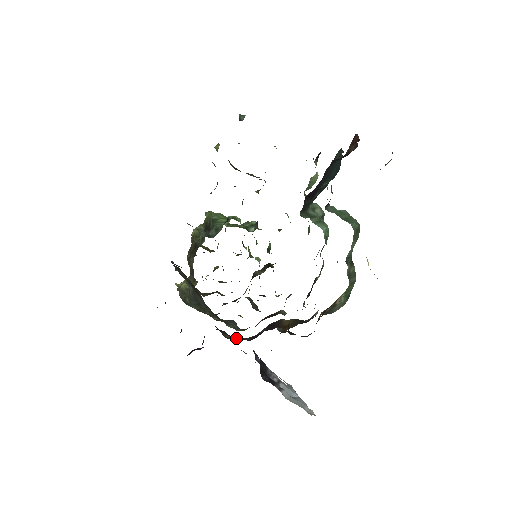
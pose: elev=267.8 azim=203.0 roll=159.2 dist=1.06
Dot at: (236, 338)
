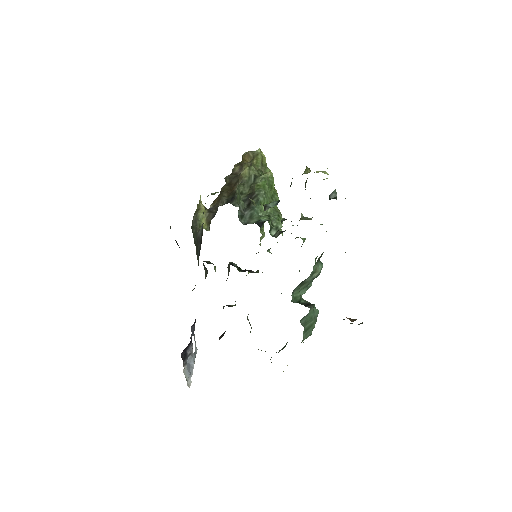
Dot at: occluded
